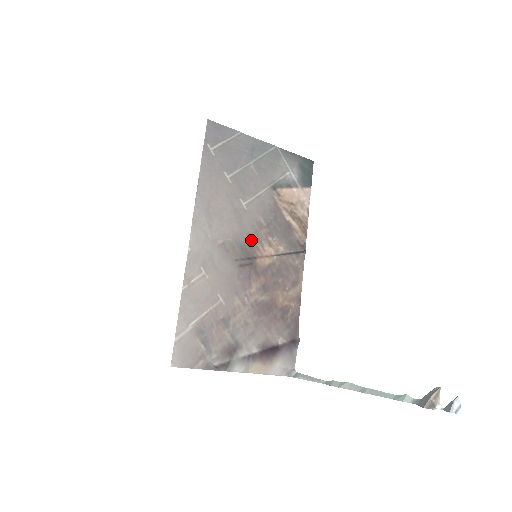
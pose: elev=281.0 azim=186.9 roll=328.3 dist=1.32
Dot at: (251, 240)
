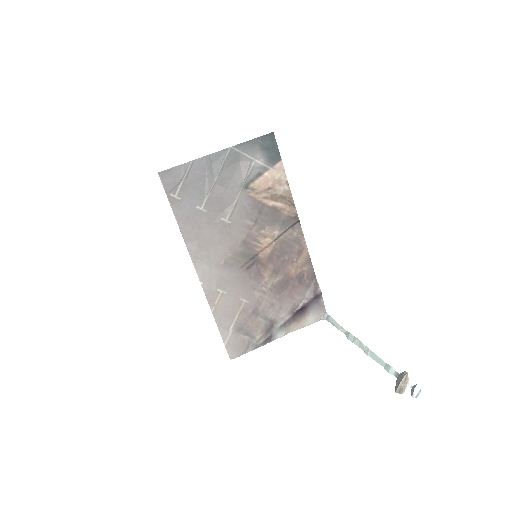
Dot at: (247, 243)
